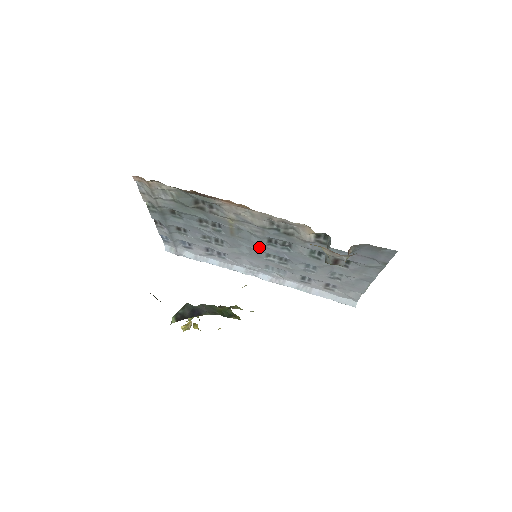
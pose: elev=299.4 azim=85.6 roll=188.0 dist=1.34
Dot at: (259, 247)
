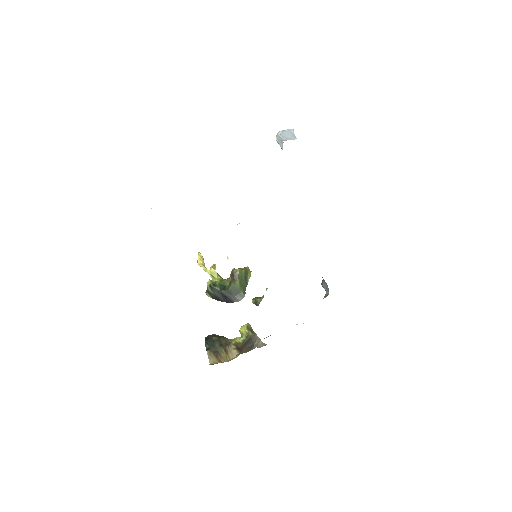
Dot at: occluded
